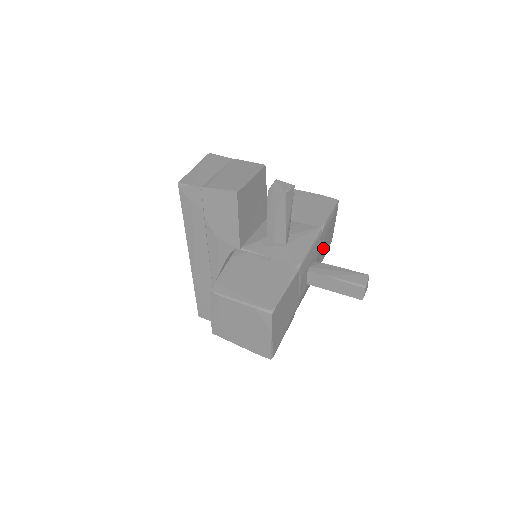
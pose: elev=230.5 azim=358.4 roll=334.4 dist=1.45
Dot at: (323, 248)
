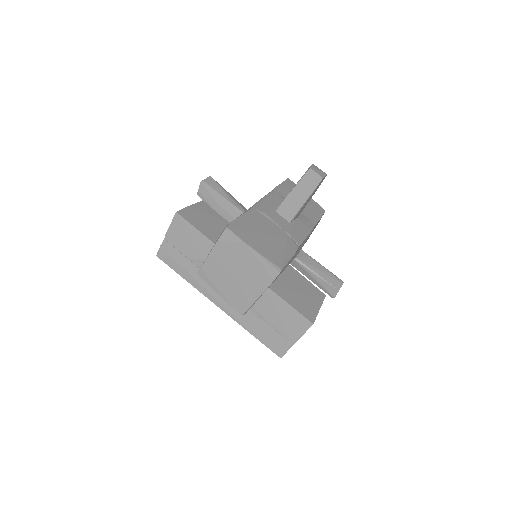
Dot at: occluded
